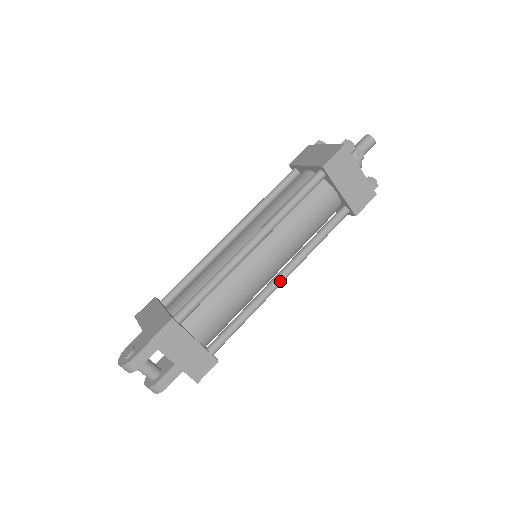
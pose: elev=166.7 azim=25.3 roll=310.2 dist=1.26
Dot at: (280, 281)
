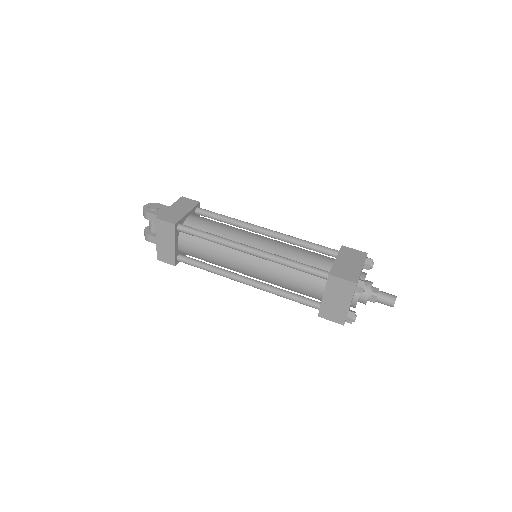
Dot at: (243, 282)
